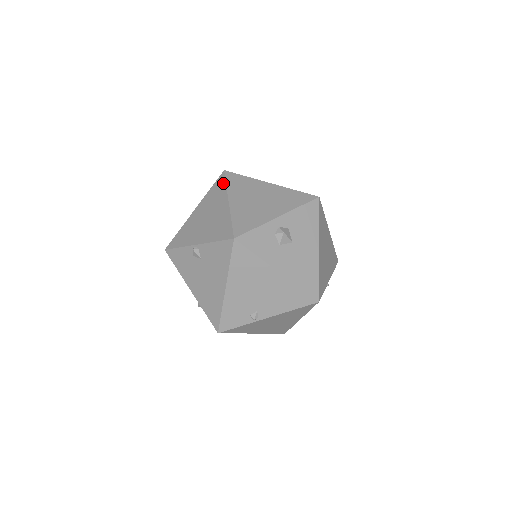
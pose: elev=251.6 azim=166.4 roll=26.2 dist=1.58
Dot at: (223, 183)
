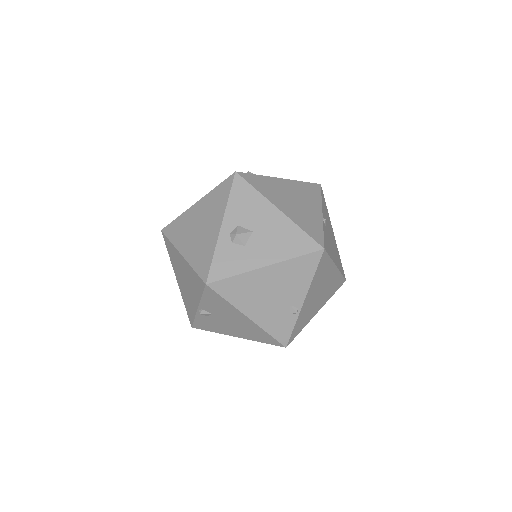
Dot at: (168, 242)
